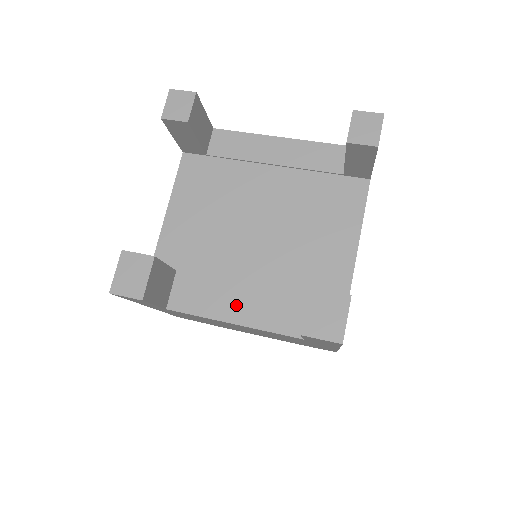
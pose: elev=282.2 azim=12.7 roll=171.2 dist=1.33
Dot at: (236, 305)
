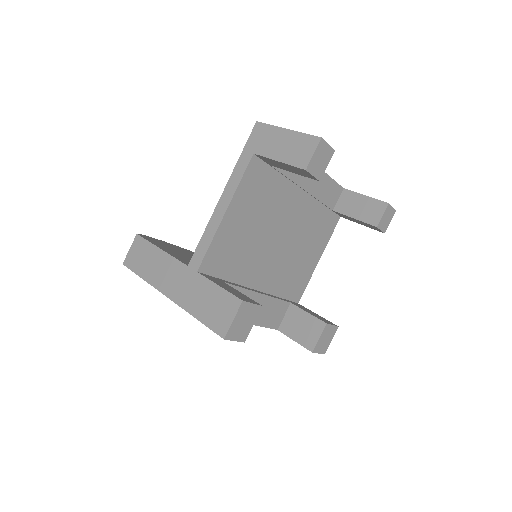
Dot at: occluded
